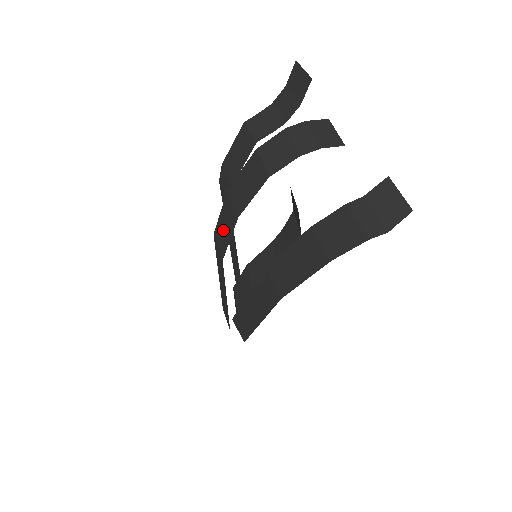
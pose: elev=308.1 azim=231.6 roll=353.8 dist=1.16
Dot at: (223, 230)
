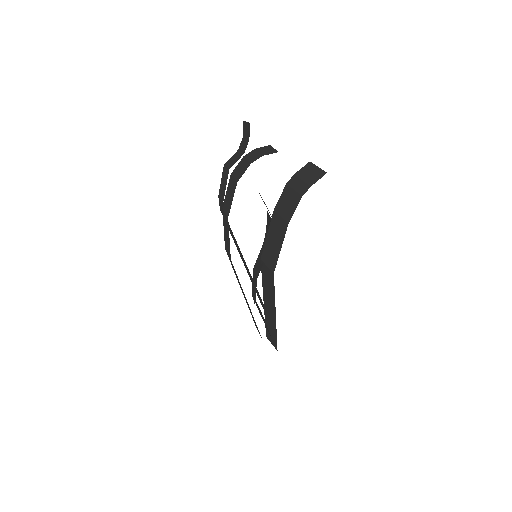
Dot at: (226, 237)
